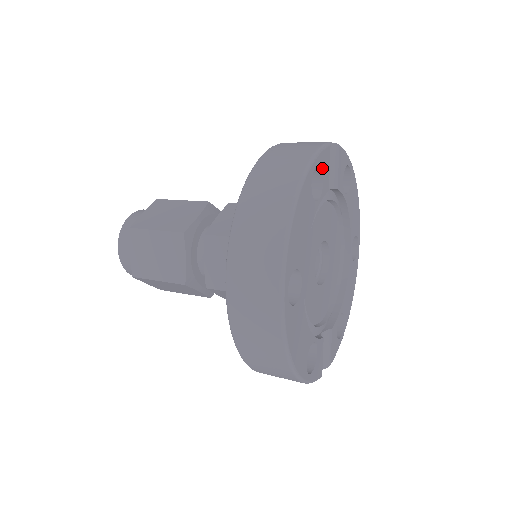
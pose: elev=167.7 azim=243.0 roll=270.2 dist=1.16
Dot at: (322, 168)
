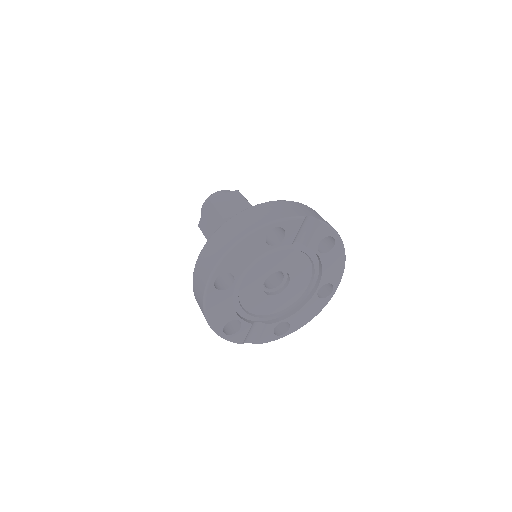
Dot at: (286, 229)
